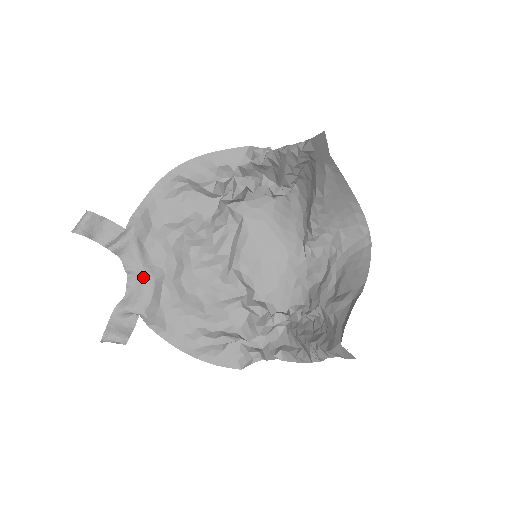
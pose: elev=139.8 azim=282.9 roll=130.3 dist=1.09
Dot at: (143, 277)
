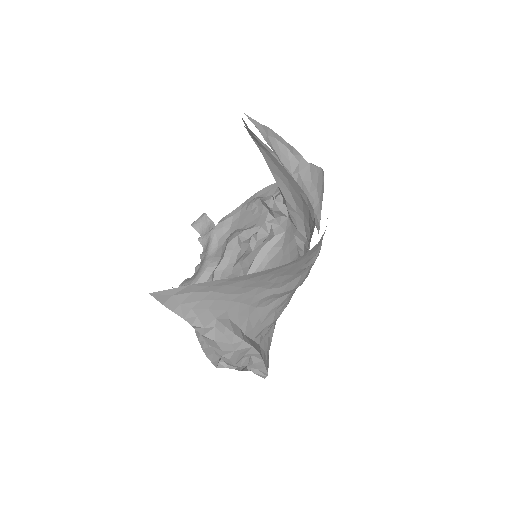
Dot at: (203, 263)
